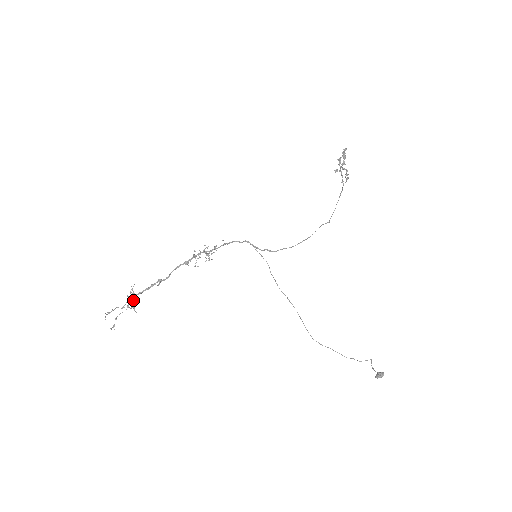
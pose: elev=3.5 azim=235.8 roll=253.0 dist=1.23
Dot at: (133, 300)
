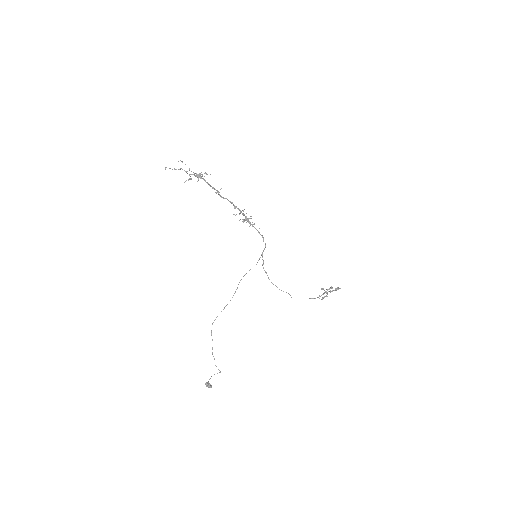
Dot at: (200, 177)
